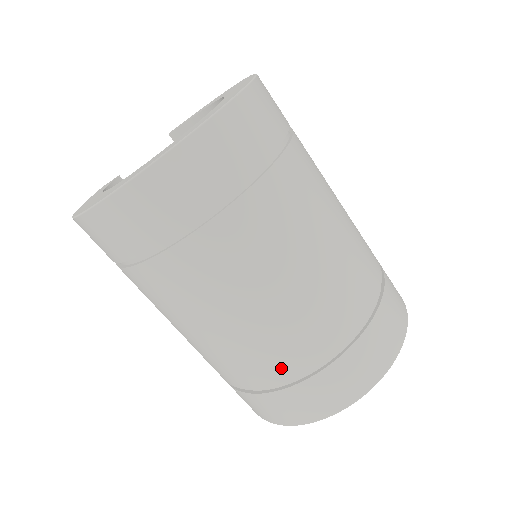
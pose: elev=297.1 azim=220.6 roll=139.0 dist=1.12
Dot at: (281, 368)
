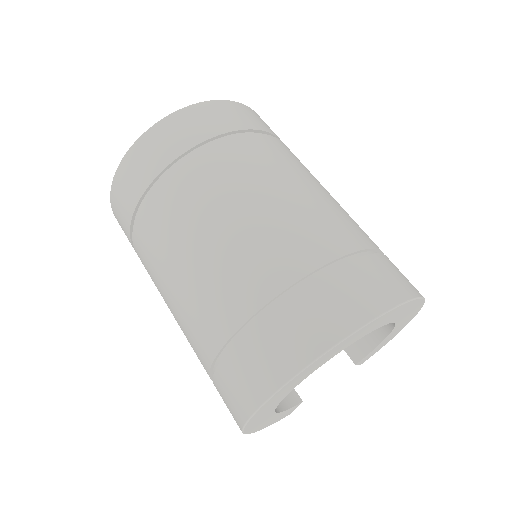
Dot at: (222, 319)
